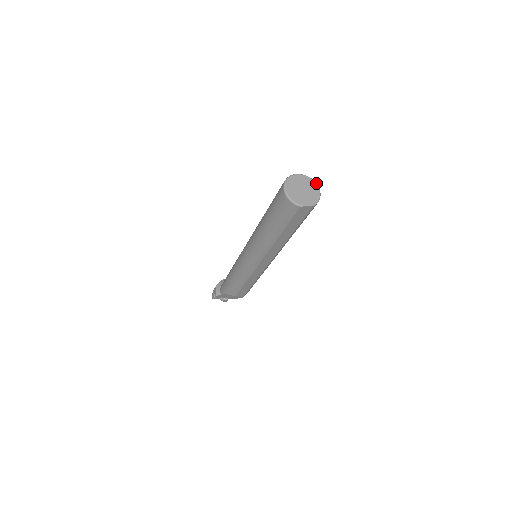
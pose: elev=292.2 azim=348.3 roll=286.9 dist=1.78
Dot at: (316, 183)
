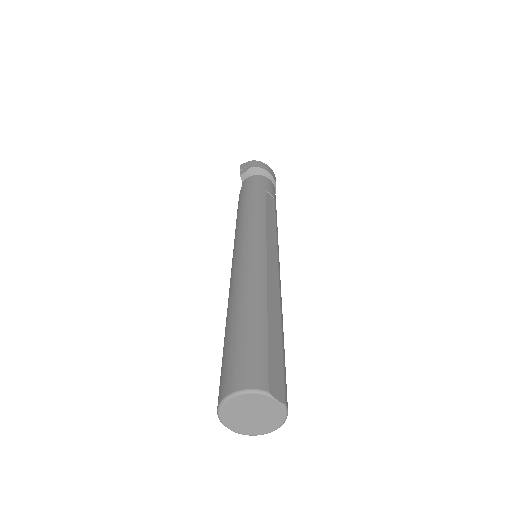
Dot at: (283, 423)
